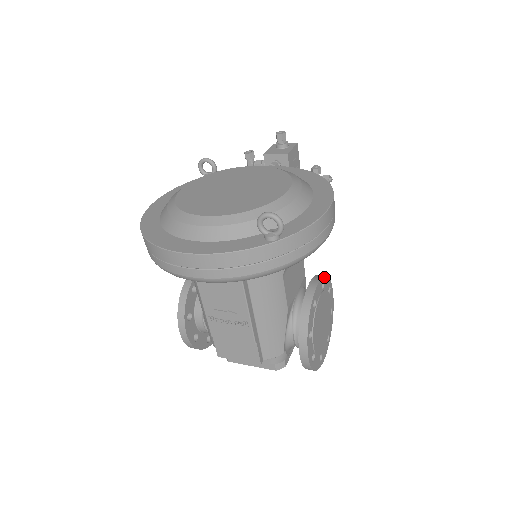
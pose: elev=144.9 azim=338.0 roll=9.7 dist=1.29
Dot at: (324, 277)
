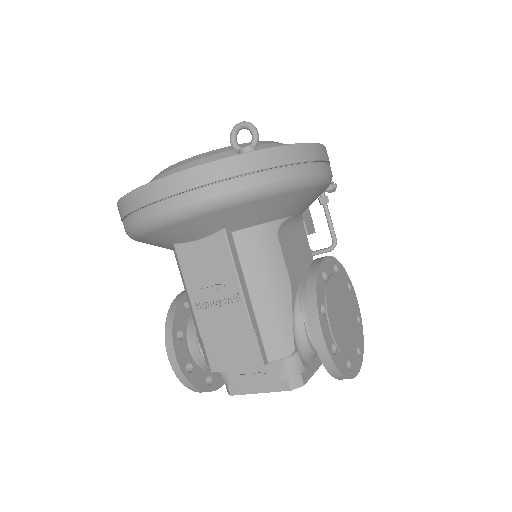
Dot at: (337, 261)
